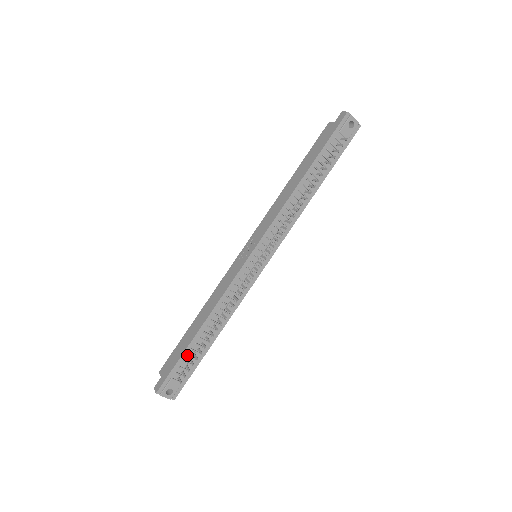
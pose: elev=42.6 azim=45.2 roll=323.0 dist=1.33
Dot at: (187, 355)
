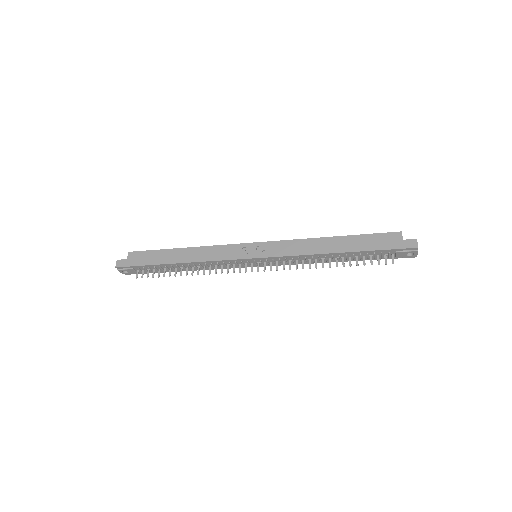
Dot at: (154, 267)
